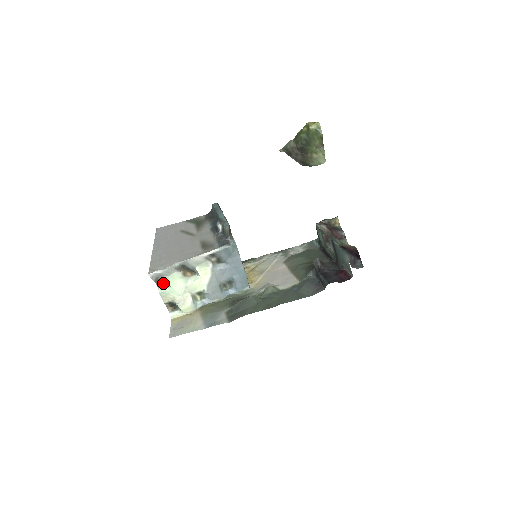
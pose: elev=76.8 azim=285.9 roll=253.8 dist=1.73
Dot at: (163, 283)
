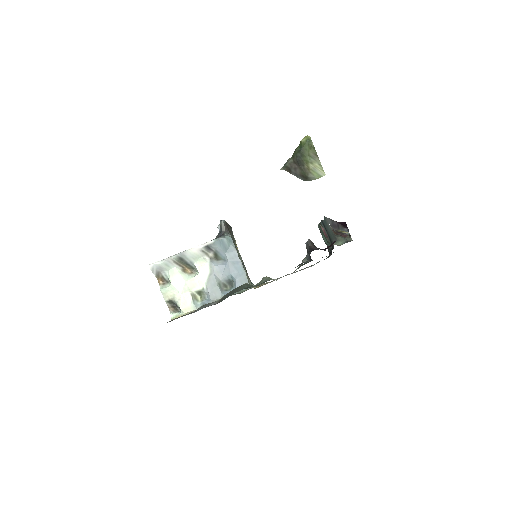
Dot at: (164, 280)
